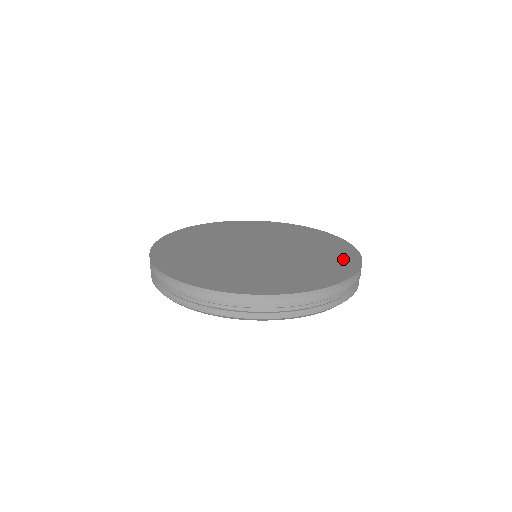
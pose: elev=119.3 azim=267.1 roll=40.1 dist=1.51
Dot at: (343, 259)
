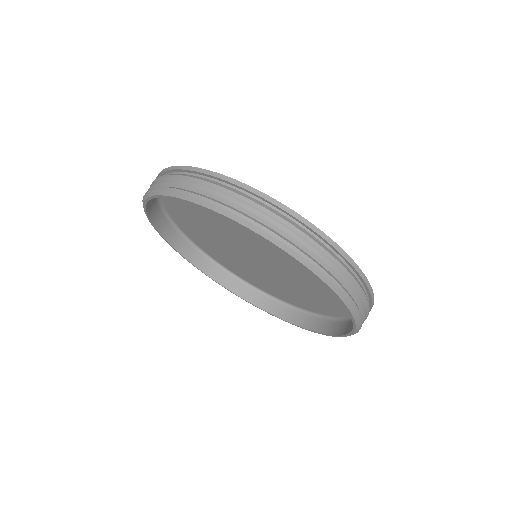
Dot at: occluded
